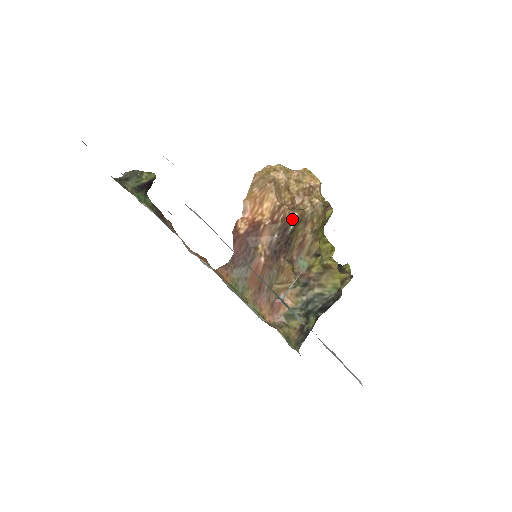
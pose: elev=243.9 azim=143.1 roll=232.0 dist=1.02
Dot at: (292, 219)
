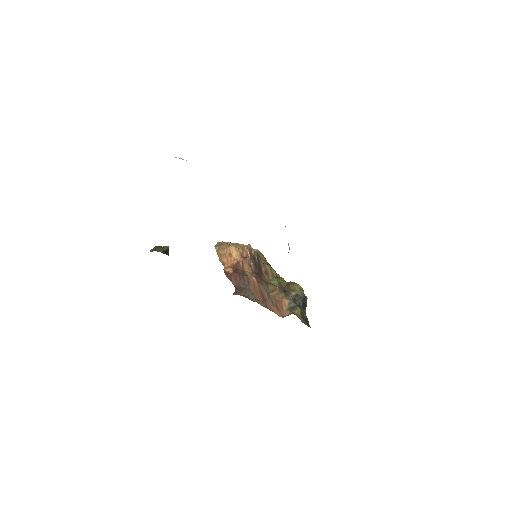
Dot at: (253, 254)
